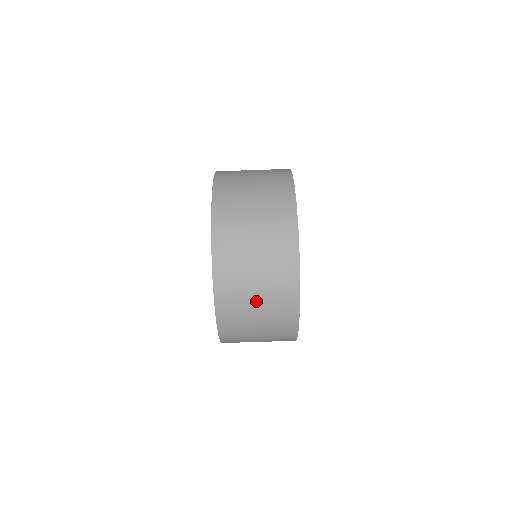
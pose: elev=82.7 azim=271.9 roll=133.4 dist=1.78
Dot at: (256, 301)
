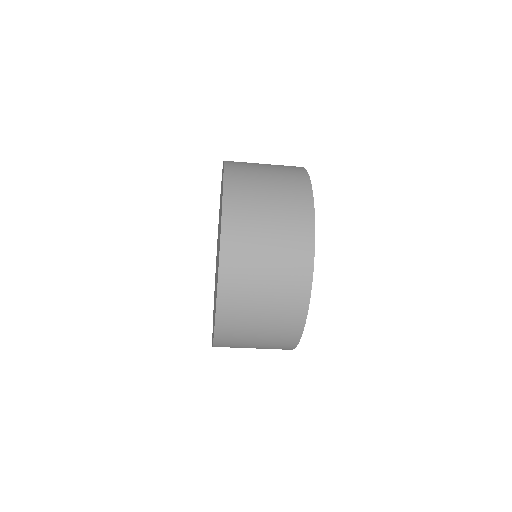
Dot at: (256, 338)
